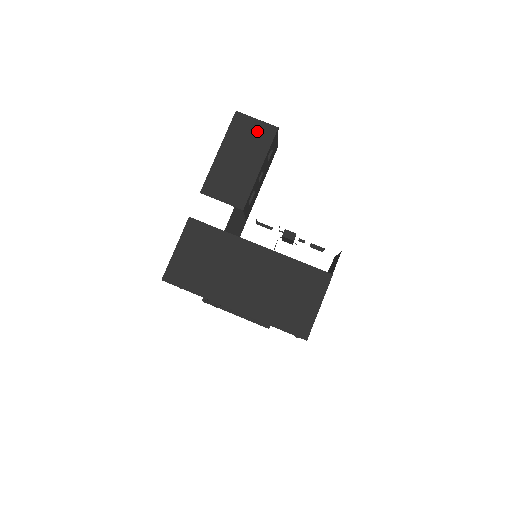
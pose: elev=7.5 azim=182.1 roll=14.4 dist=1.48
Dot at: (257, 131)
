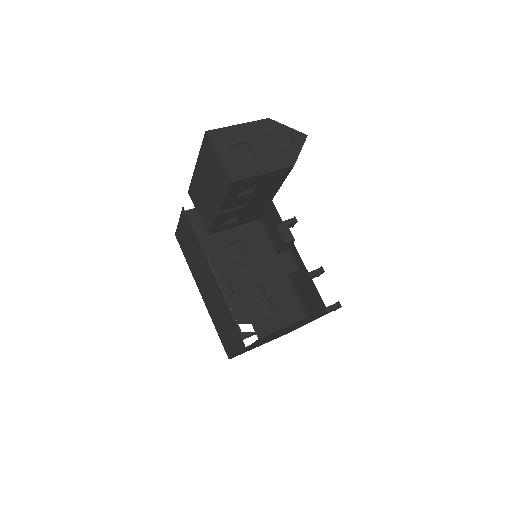
Dot at: (218, 170)
